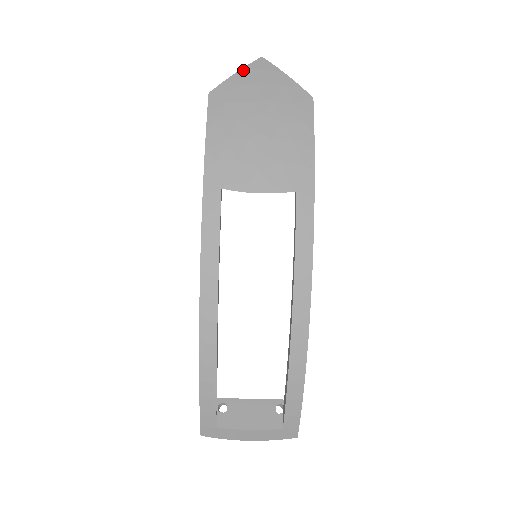
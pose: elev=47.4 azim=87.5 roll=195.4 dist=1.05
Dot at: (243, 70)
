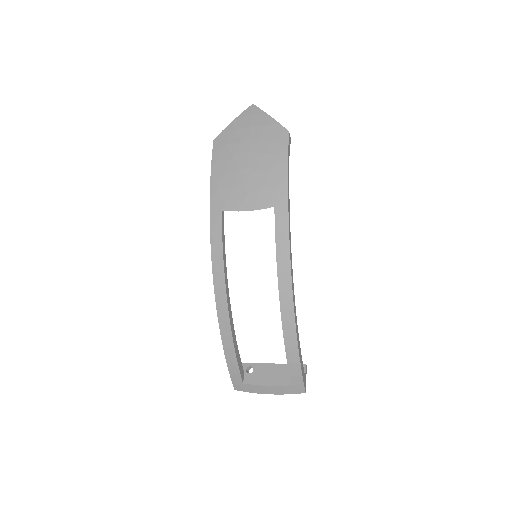
Dot at: (238, 118)
